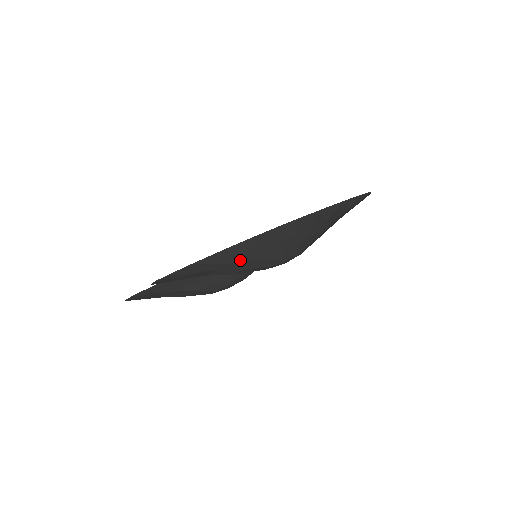
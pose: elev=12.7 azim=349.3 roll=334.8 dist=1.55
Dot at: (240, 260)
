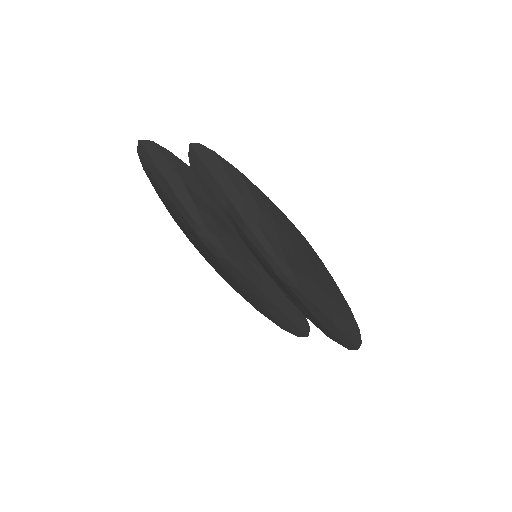
Dot at: (266, 216)
